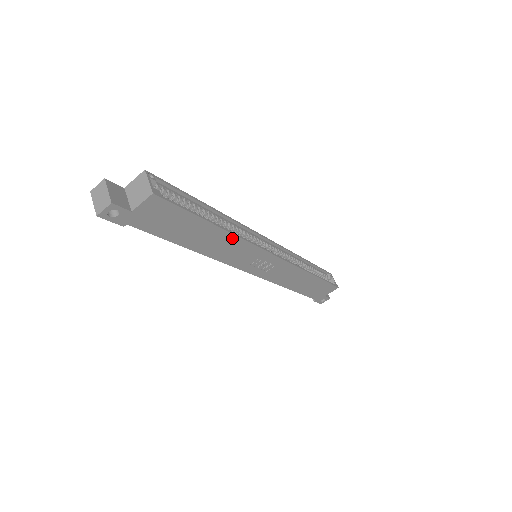
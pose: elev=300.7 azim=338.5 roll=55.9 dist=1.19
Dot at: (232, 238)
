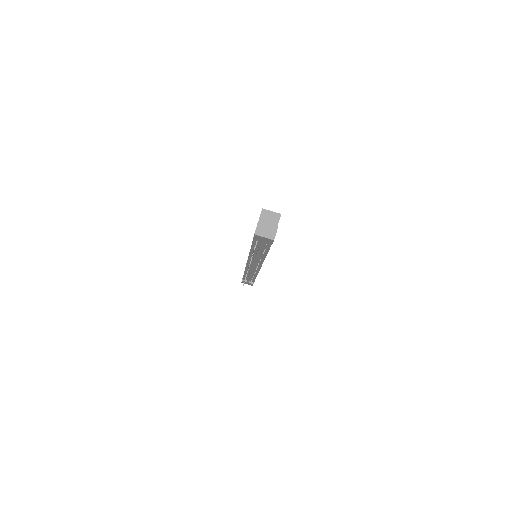
Dot at: occluded
